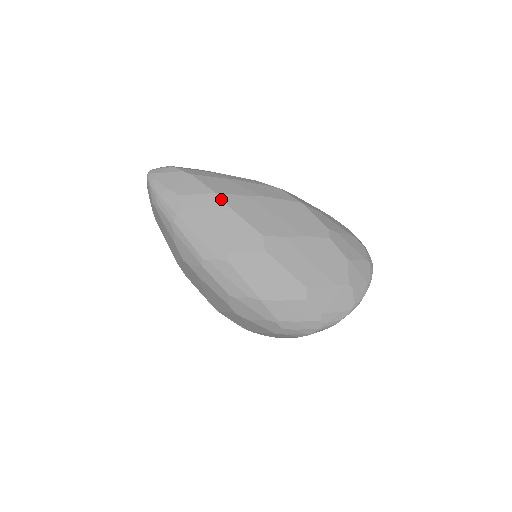
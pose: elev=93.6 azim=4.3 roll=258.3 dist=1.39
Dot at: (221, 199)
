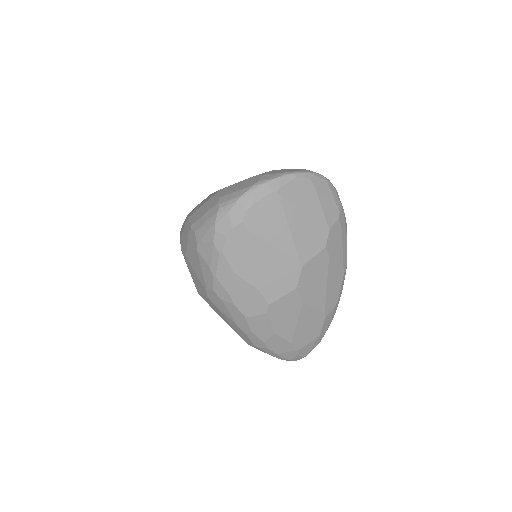
Dot at: occluded
